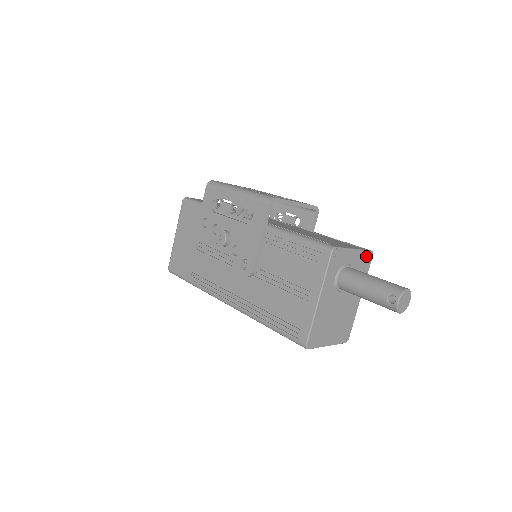
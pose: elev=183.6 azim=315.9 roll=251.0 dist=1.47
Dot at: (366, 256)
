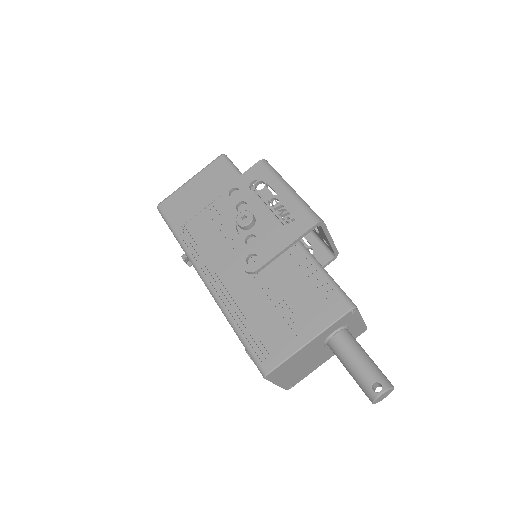
Dot at: (361, 329)
